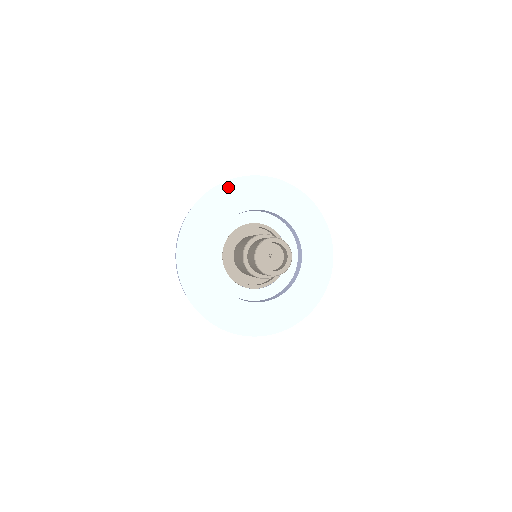
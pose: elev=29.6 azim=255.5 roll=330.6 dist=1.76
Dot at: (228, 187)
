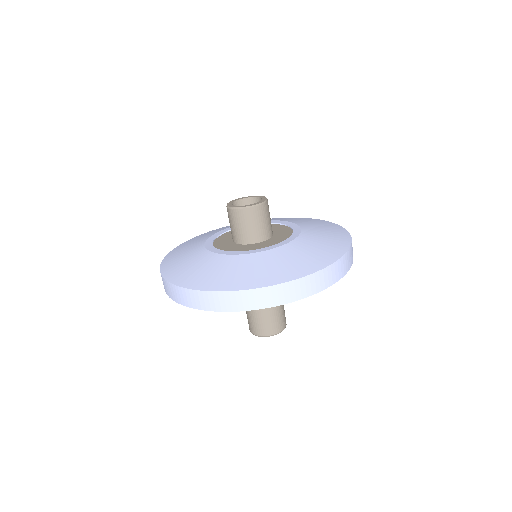
Dot at: occluded
